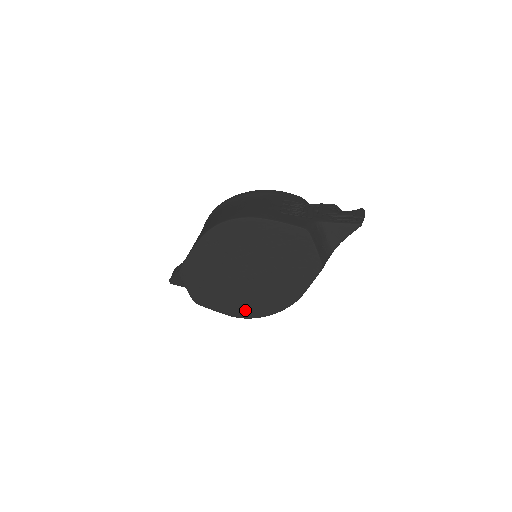
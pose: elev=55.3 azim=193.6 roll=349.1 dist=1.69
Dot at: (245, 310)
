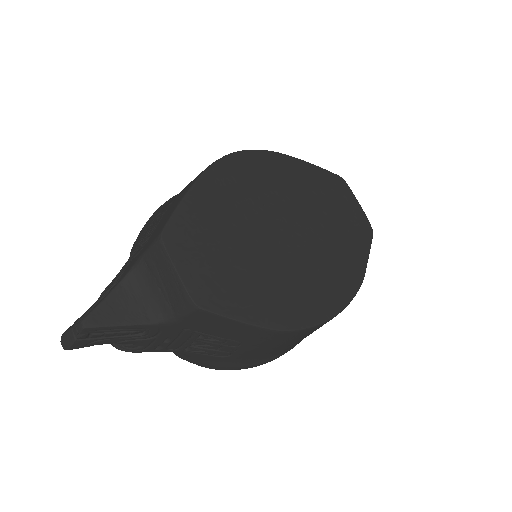
Dot at: (295, 310)
